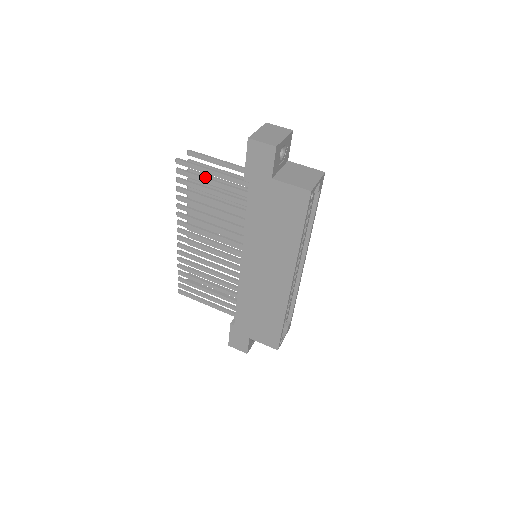
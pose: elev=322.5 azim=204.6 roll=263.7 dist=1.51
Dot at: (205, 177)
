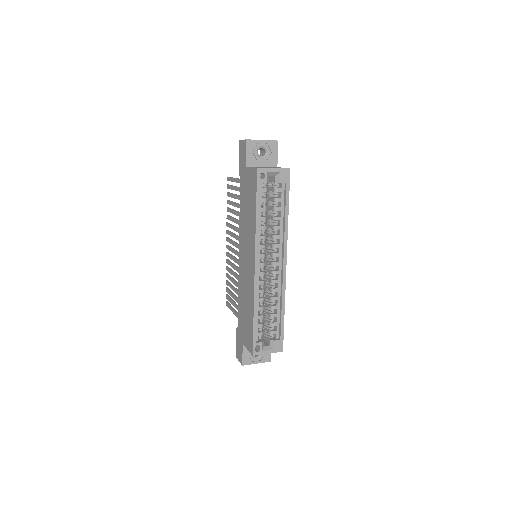
Dot at: occluded
